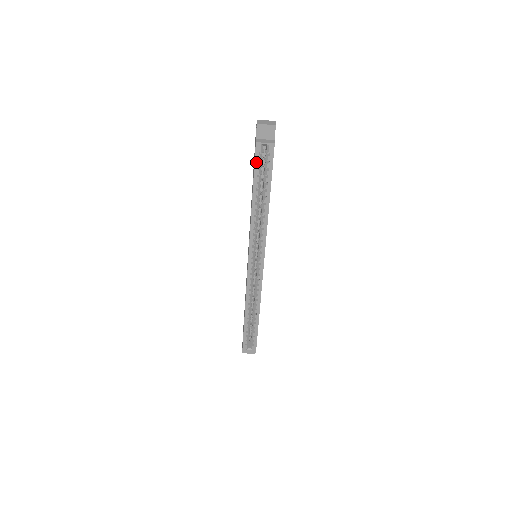
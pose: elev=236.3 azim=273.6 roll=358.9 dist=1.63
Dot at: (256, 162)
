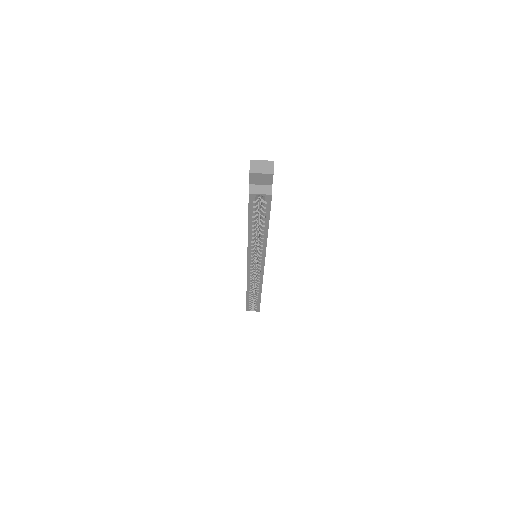
Dot at: (250, 207)
